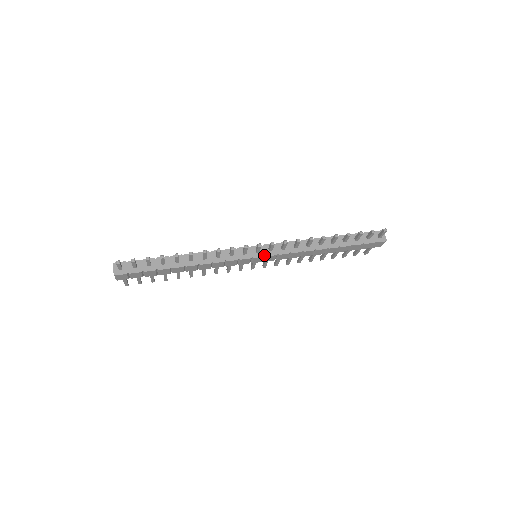
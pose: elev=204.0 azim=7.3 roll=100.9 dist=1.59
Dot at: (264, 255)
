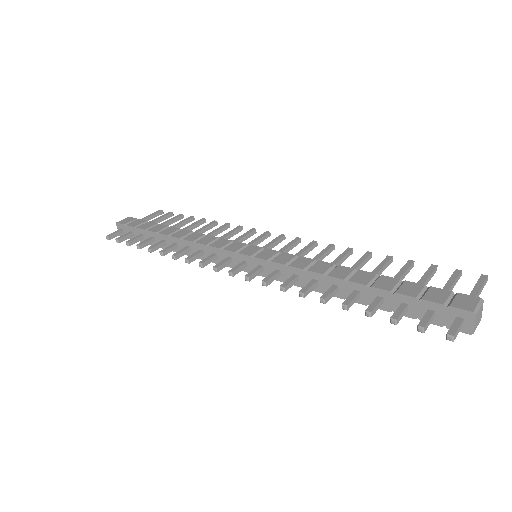
Dot at: occluded
